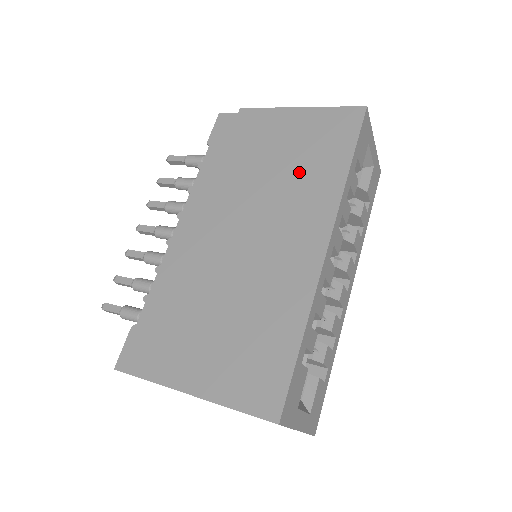
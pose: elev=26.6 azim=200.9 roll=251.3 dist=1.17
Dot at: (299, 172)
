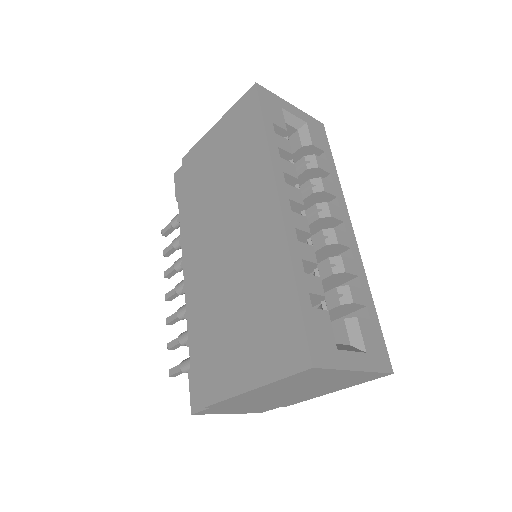
Dot at: (236, 167)
